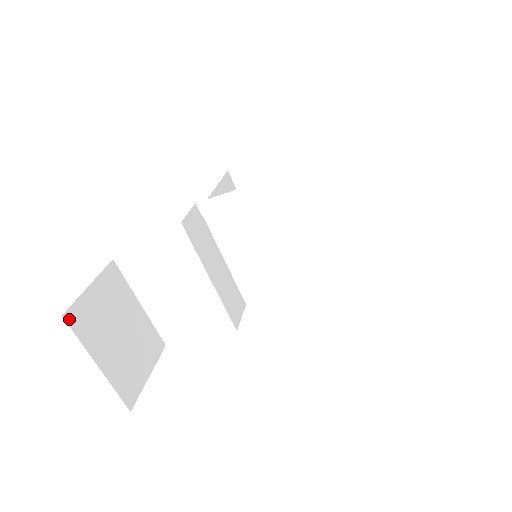
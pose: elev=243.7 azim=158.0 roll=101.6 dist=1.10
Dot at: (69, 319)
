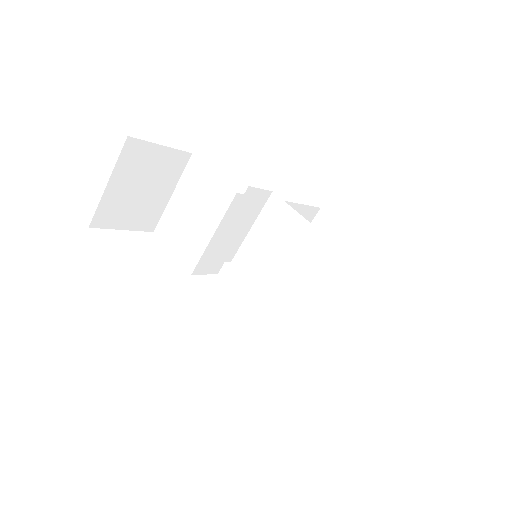
Dot at: (129, 143)
